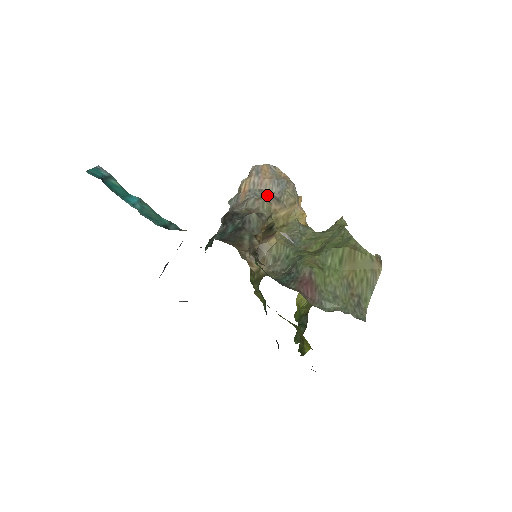
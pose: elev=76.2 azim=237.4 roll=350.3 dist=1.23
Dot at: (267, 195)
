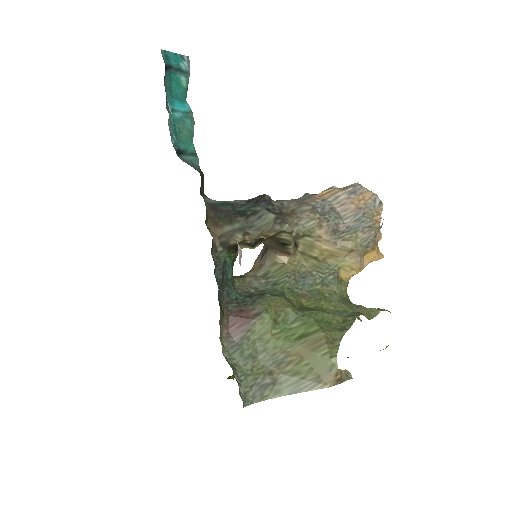
Dot at: (329, 217)
